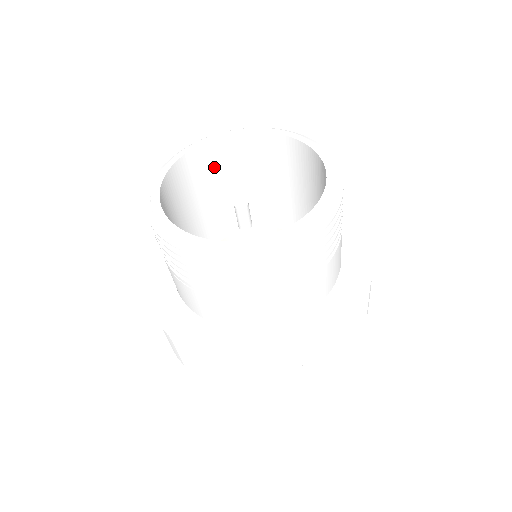
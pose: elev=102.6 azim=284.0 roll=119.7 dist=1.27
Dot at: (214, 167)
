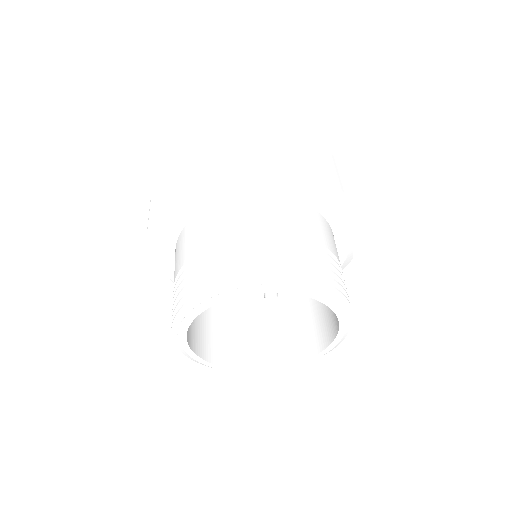
Dot at: occluded
